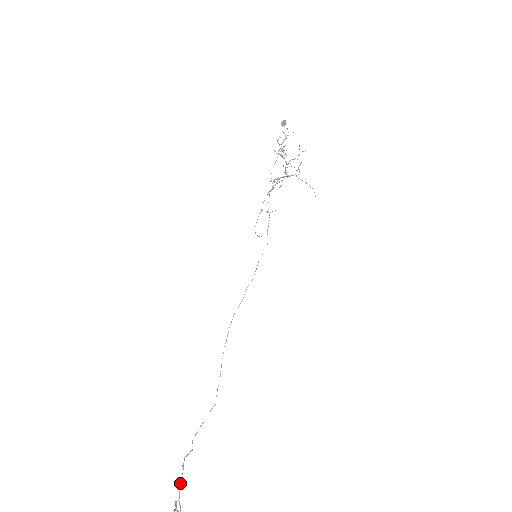
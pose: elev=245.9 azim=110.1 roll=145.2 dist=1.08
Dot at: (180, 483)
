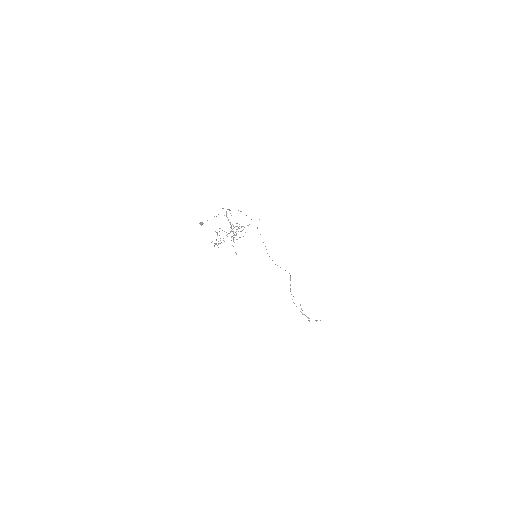
Dot at: occluded
